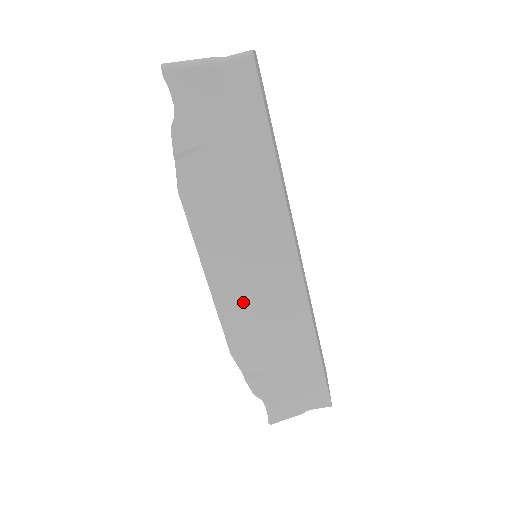
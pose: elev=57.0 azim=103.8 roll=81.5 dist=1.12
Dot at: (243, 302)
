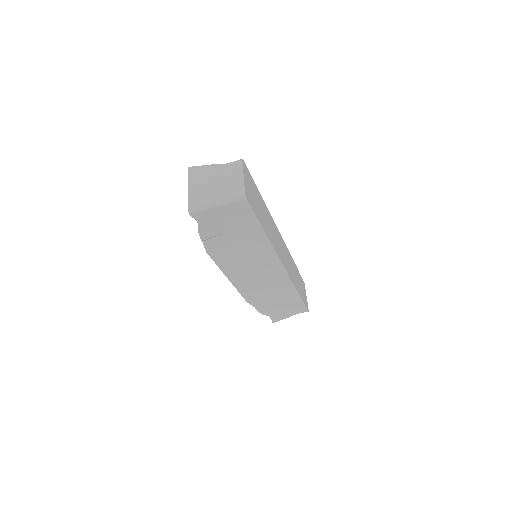
Dot at: (252, 285)
